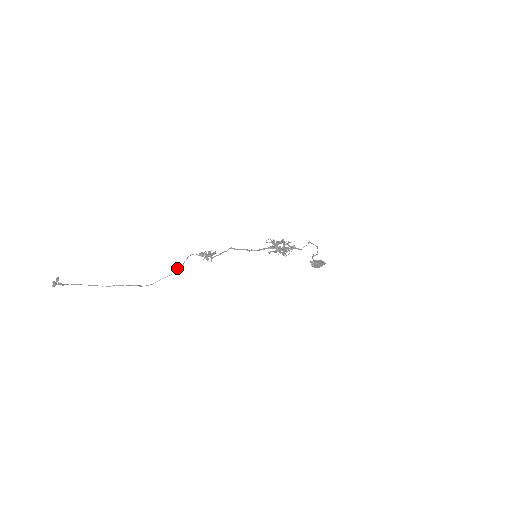
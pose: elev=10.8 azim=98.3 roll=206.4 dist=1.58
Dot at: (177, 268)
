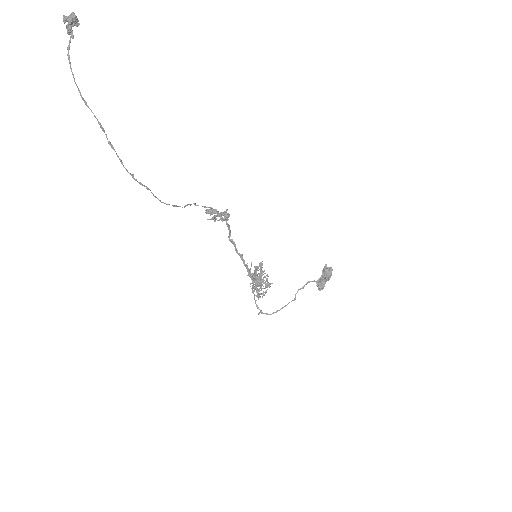
Dot at: (176, 205)
